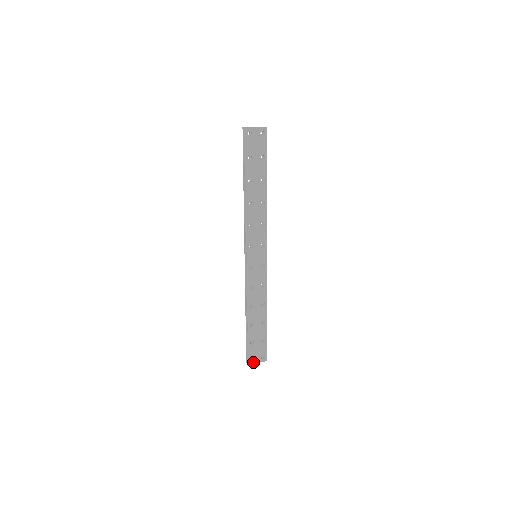
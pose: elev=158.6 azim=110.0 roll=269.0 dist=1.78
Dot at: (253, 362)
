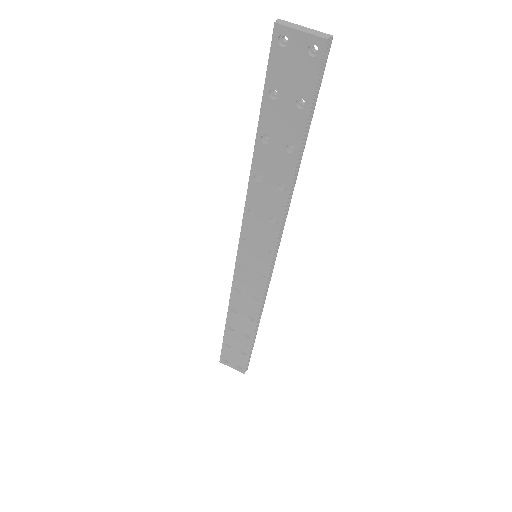
Dot at: (226, 363)
